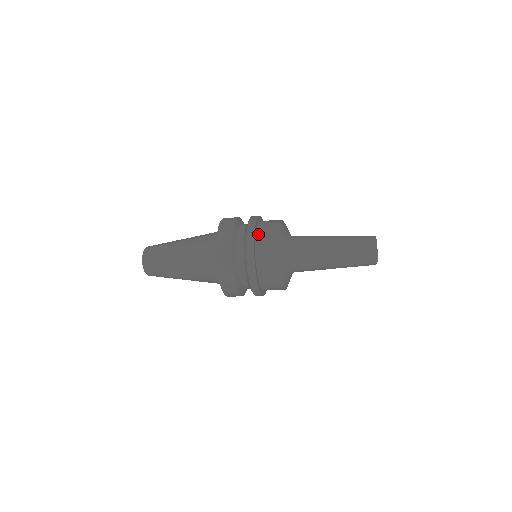
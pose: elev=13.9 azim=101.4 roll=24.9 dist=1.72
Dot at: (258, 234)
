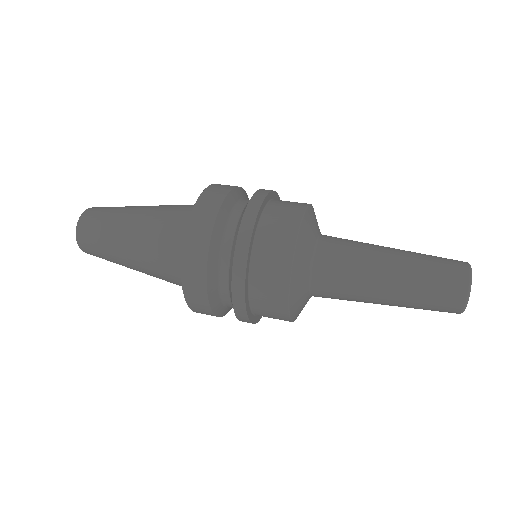
Dot at: (253, 266)
